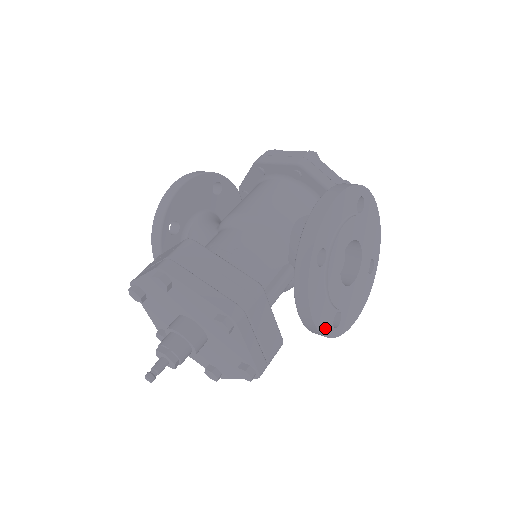
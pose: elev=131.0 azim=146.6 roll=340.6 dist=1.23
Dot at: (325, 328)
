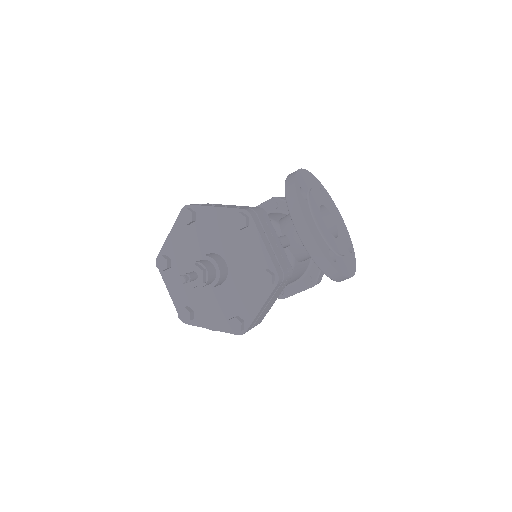
Dot at: (323, 250)
